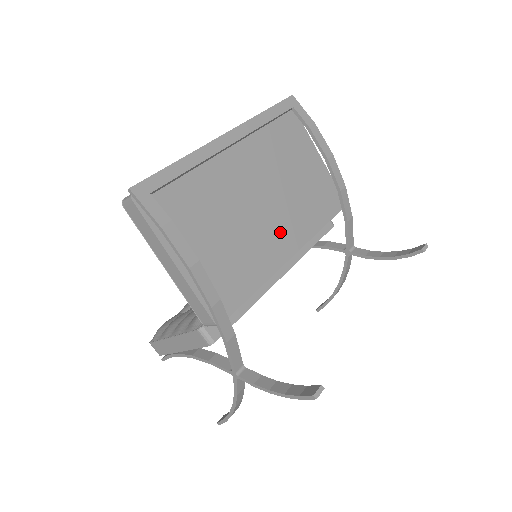
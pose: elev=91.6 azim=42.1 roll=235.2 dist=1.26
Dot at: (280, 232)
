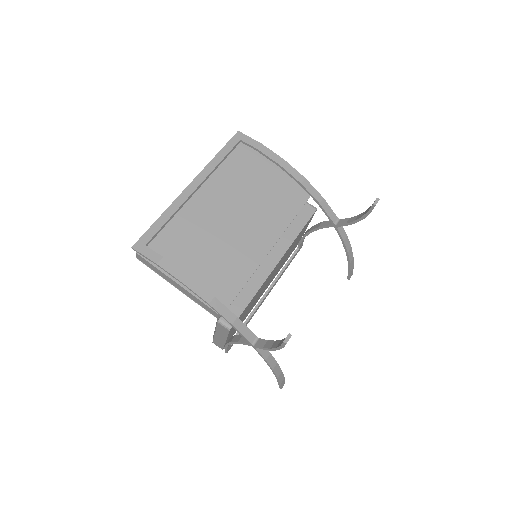
Dot at: (256, 234)
